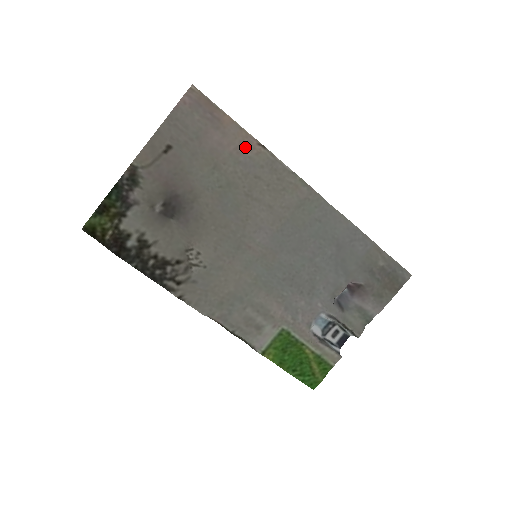
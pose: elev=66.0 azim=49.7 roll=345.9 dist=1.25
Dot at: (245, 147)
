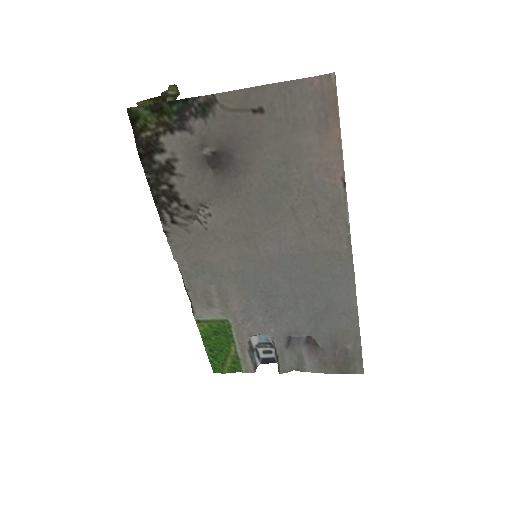
Dot at: (328, 170)
